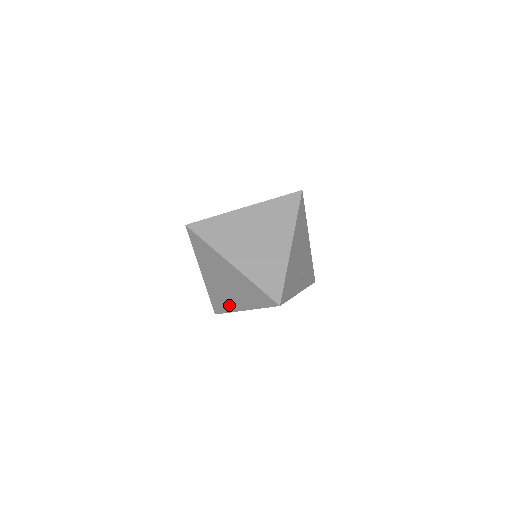
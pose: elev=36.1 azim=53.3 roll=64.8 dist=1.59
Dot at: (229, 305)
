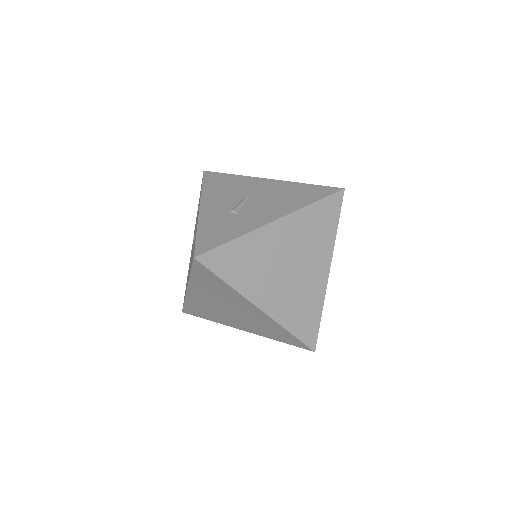
Dot at: (219, 319)
